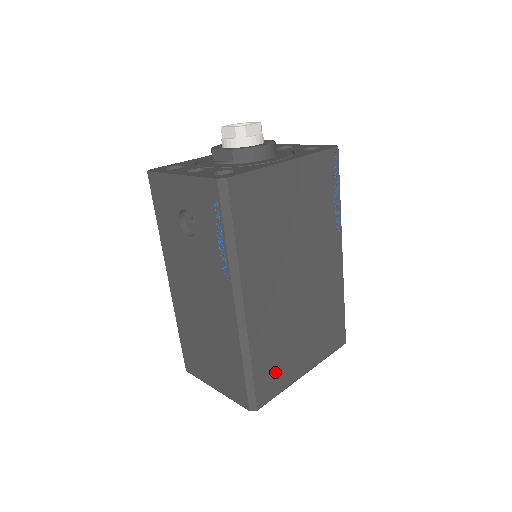
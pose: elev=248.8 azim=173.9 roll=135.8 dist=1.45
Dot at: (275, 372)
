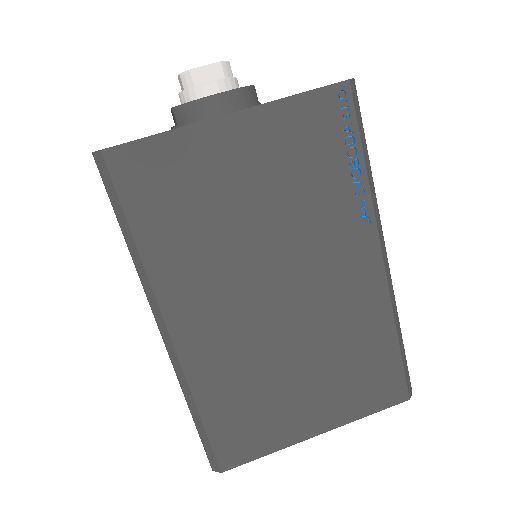
Dot at: (249, 426)
